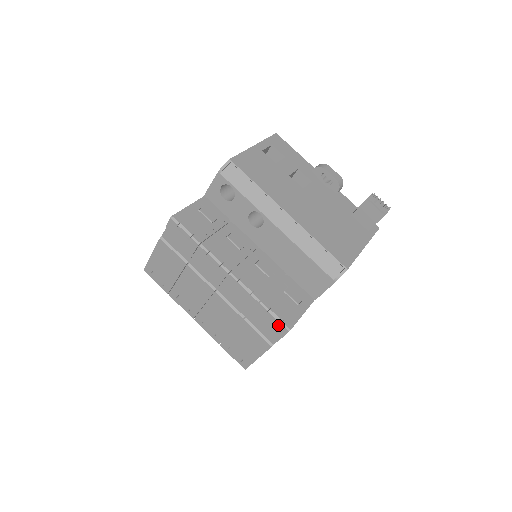
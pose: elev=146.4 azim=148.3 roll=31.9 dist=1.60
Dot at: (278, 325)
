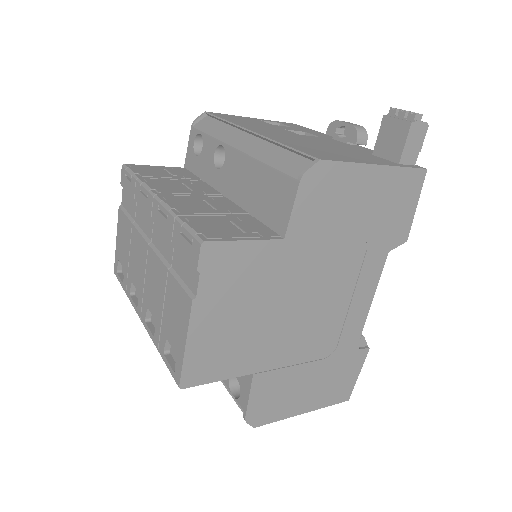
Dot at: (193, 244)
